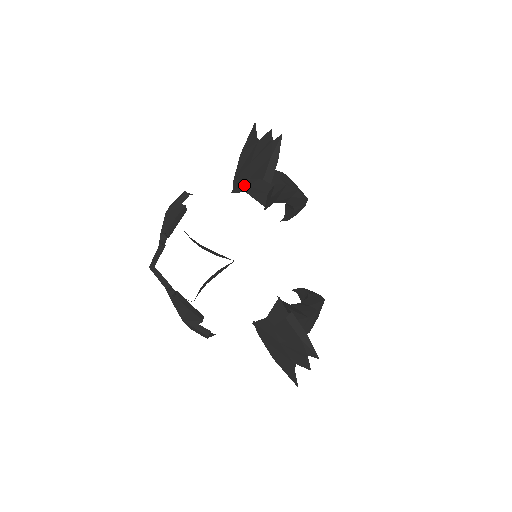
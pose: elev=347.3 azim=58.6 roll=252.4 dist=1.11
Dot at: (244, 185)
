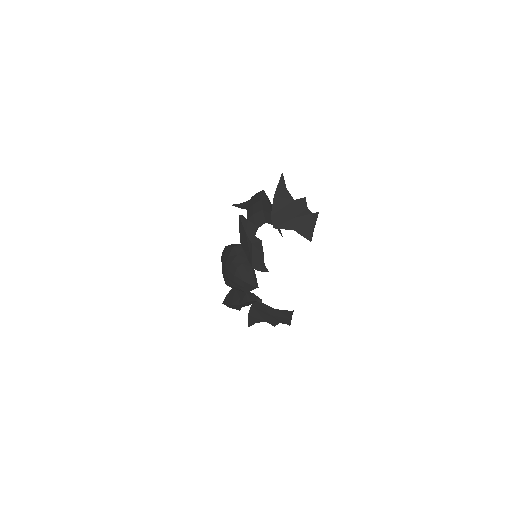
Dot at: (269, 215)
